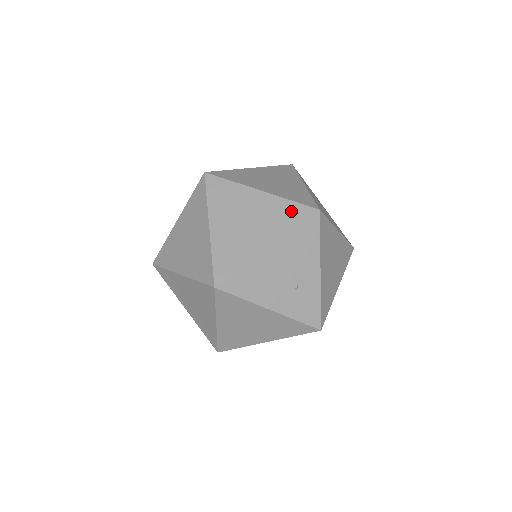
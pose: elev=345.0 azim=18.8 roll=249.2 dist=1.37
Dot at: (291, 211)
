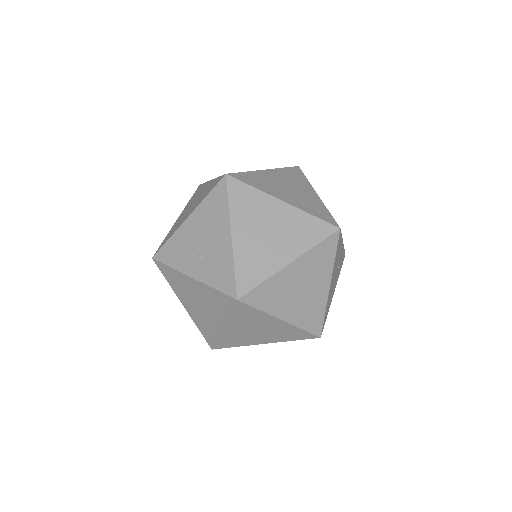
Dot at: (324, 251)
